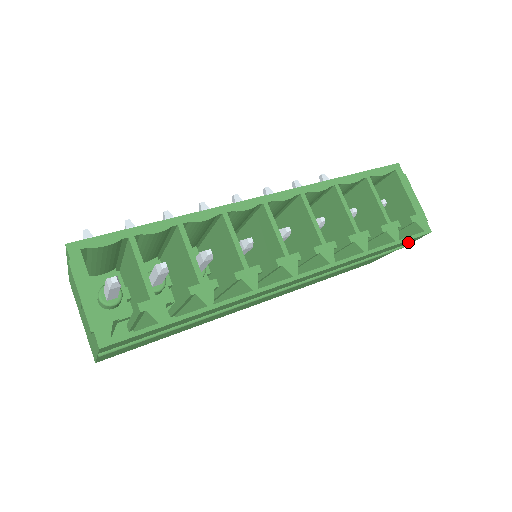
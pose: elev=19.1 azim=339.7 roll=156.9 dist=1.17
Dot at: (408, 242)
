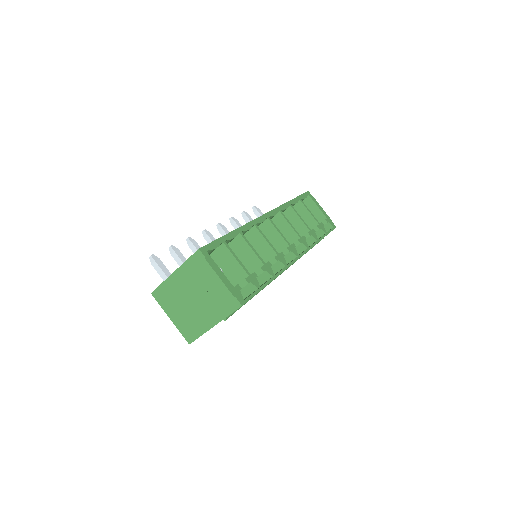
Dot at: occluded
